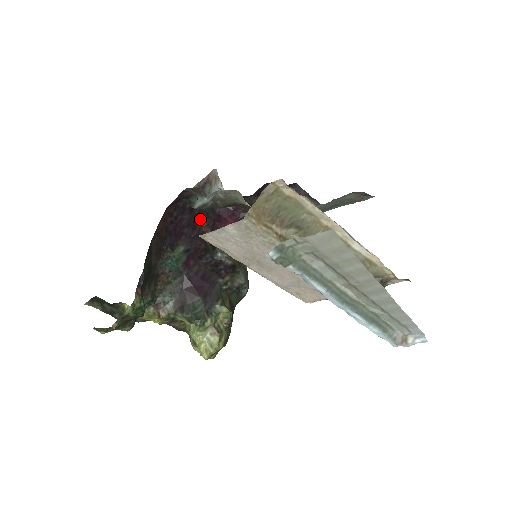
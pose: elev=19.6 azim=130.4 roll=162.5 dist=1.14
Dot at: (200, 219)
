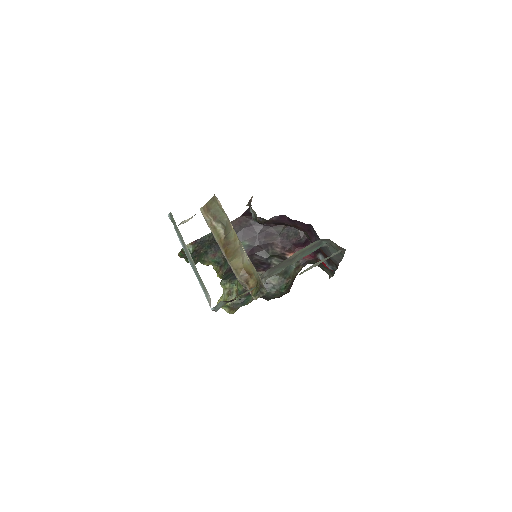
Dot at: (276, 236)
